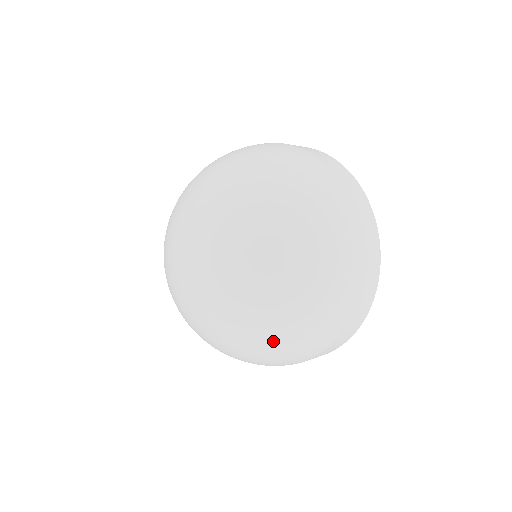
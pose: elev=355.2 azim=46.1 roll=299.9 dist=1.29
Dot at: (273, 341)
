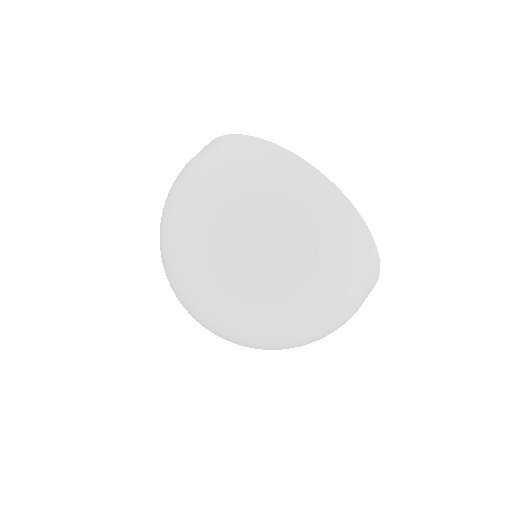
Dot at: occluded
